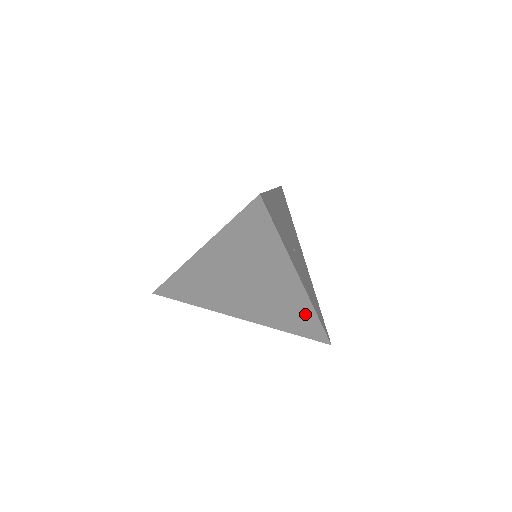
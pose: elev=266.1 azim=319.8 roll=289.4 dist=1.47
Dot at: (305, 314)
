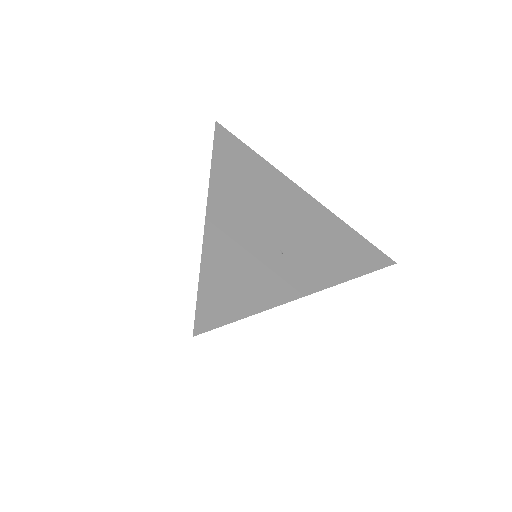
Dot at: occluded
